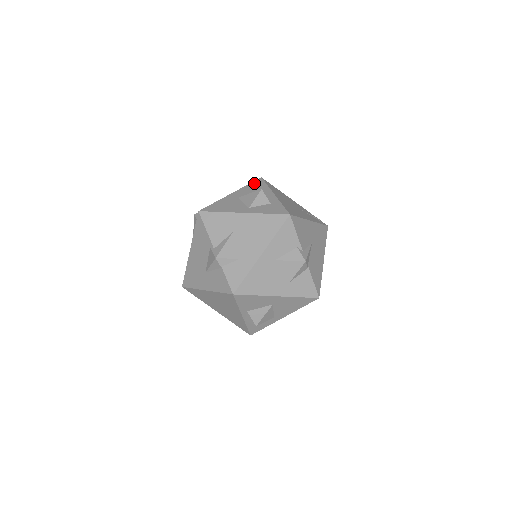
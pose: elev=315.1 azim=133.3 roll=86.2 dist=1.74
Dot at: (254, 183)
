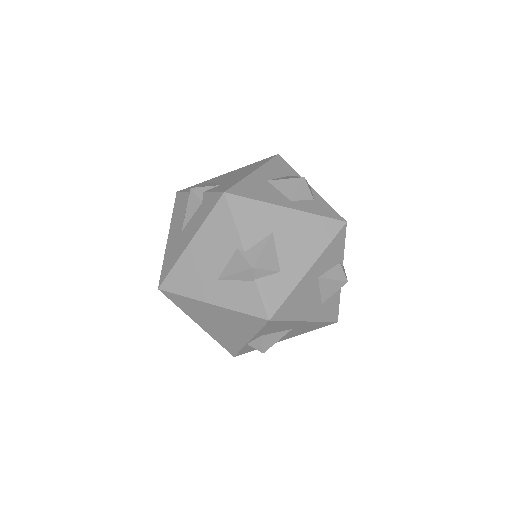
Dot at: (275, 161)
